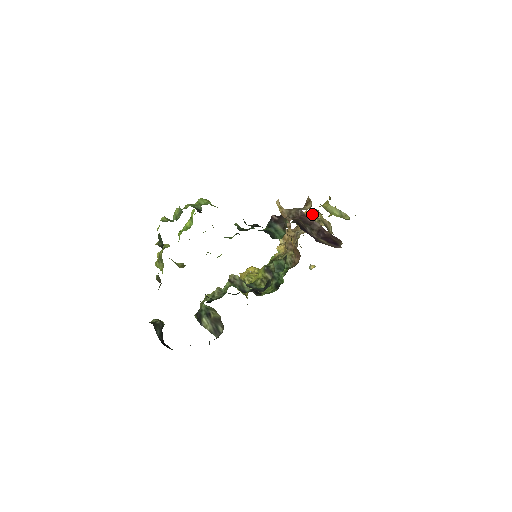
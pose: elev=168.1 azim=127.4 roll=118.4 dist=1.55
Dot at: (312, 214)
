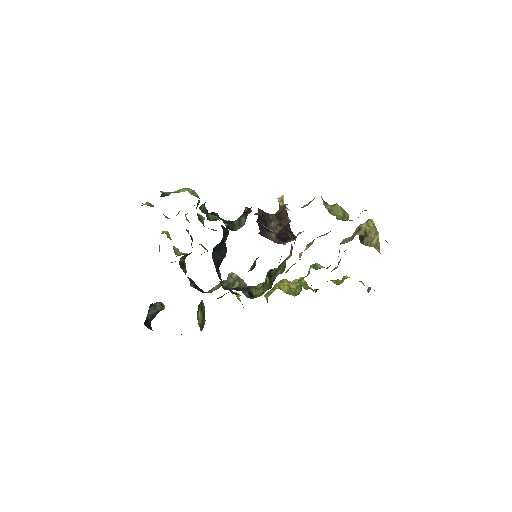
Dot at: occluded
